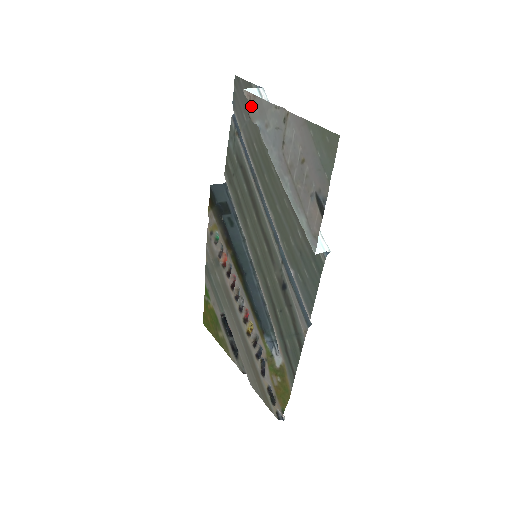
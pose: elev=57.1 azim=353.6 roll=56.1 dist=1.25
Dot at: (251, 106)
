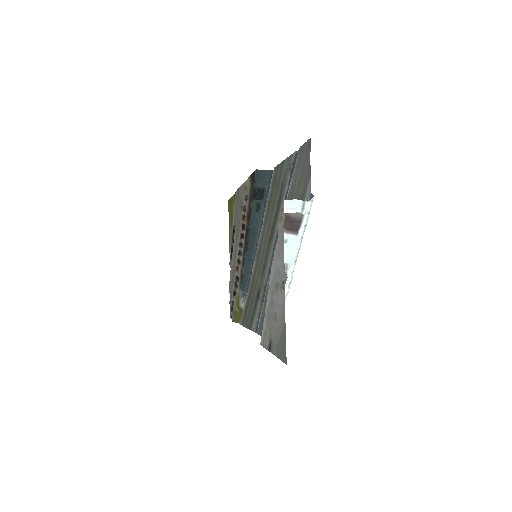
Dot at: (280, 223)
